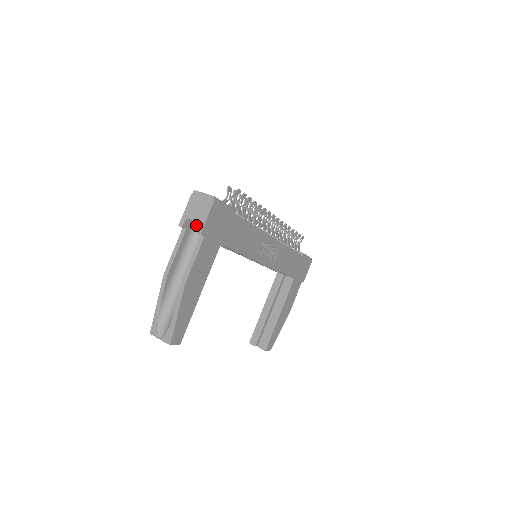
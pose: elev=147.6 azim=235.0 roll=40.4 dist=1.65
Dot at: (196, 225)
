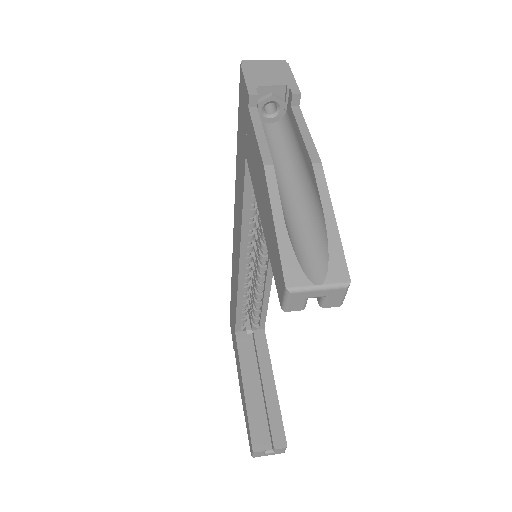
Dot at: (275, 96)
